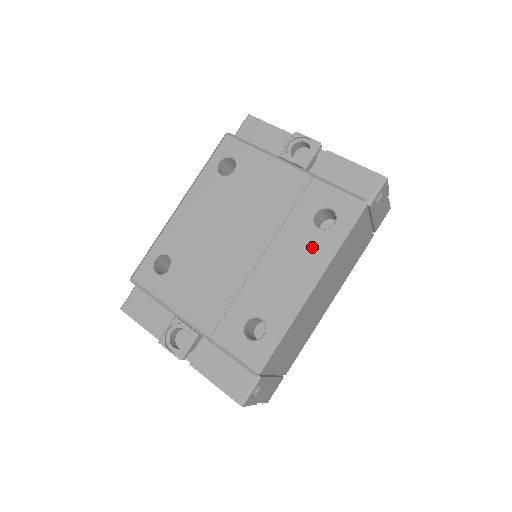
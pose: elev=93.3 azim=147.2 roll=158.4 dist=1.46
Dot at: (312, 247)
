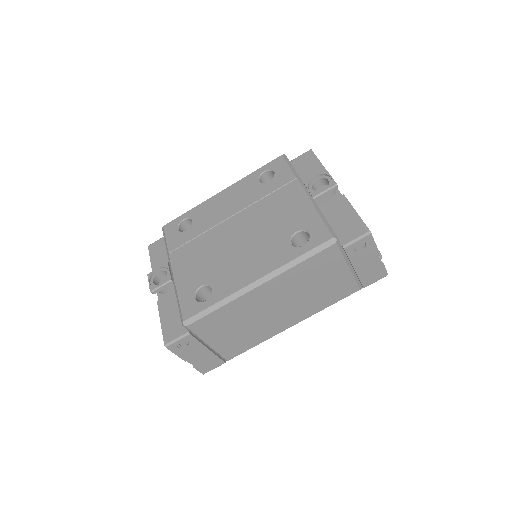
Dot at: (277, 255)
